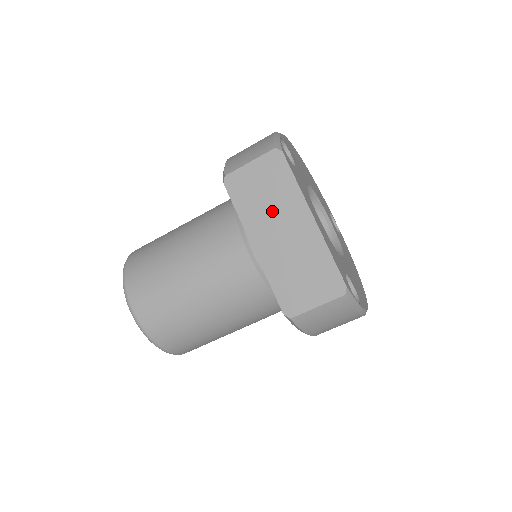
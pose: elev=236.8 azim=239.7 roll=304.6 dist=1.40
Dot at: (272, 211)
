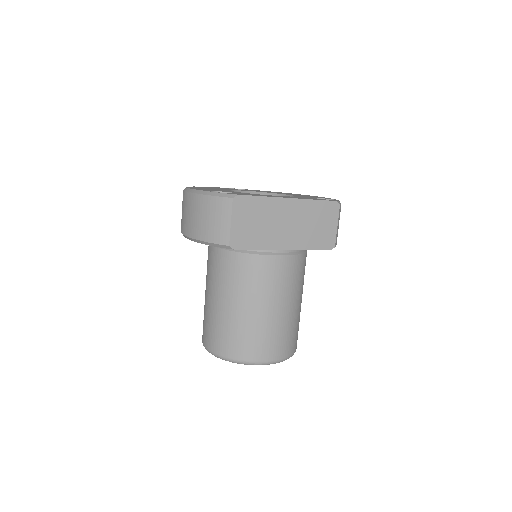
Dot at: (270, 224)
